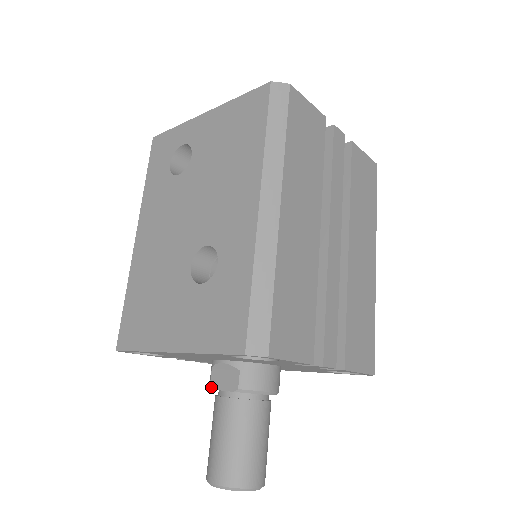
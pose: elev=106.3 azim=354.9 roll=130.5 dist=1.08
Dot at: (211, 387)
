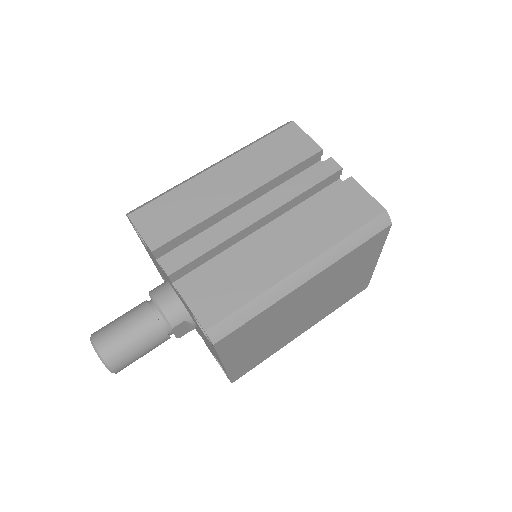
Dot at: occluded
